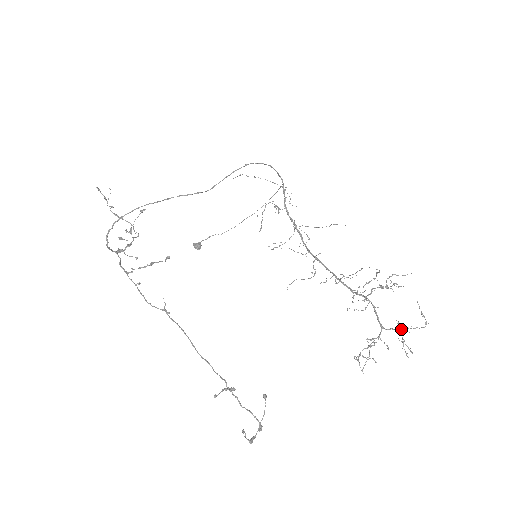
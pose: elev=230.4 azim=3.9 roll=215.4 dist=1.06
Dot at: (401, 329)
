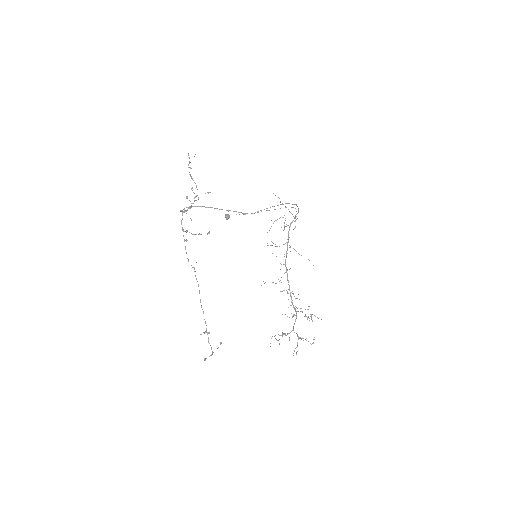
Dot at: occluded
